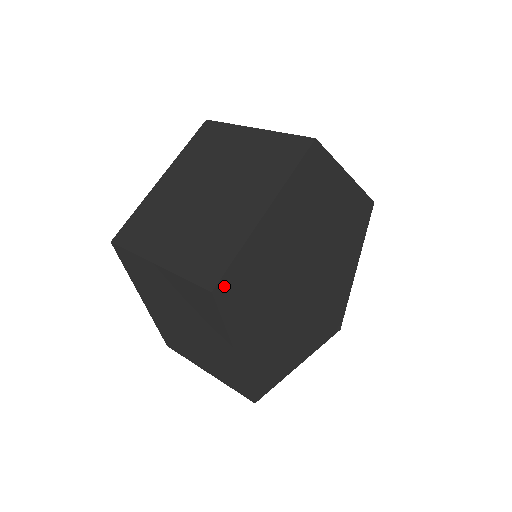
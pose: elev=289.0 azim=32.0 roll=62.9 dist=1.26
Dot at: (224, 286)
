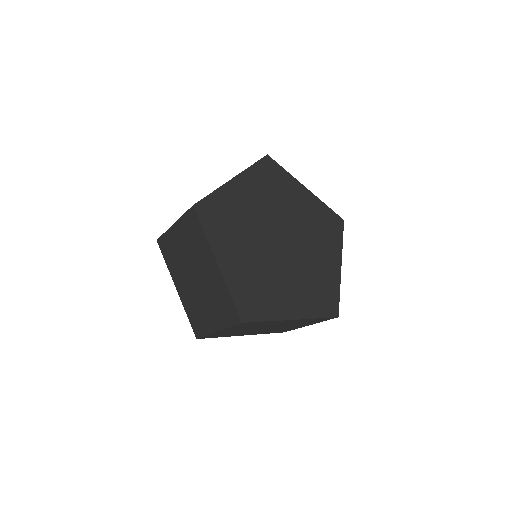
Dot at: (203, 207)
